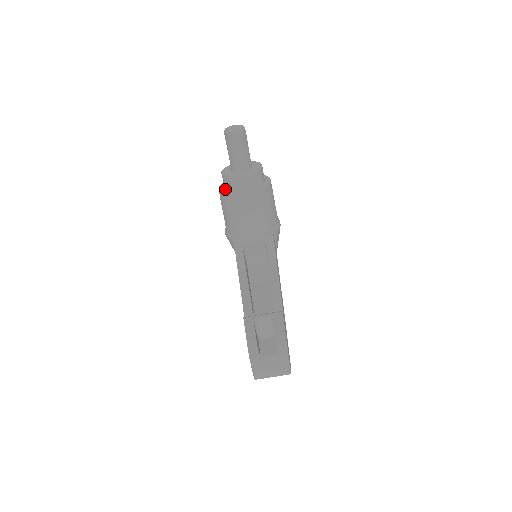
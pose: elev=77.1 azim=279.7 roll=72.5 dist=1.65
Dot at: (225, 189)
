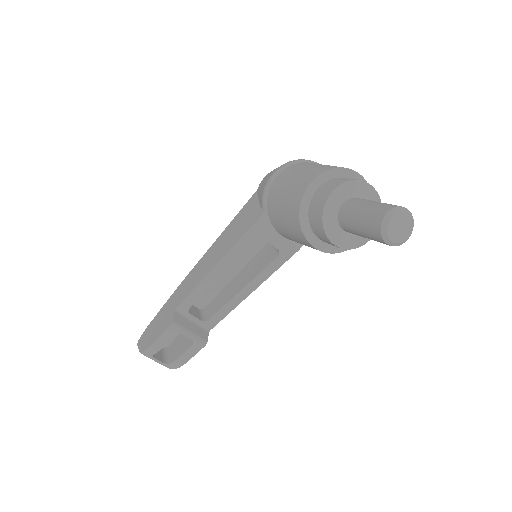
Dot at: (311, 201)
